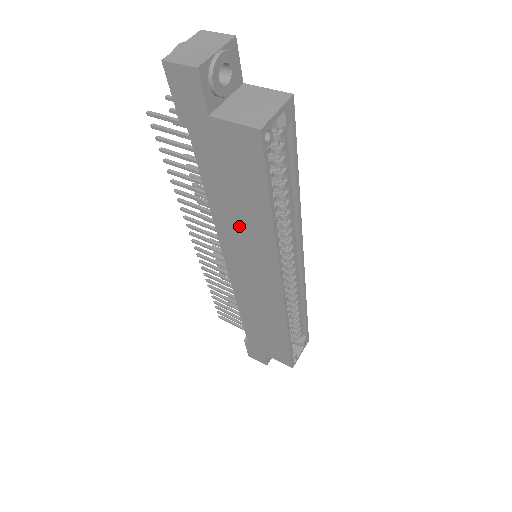
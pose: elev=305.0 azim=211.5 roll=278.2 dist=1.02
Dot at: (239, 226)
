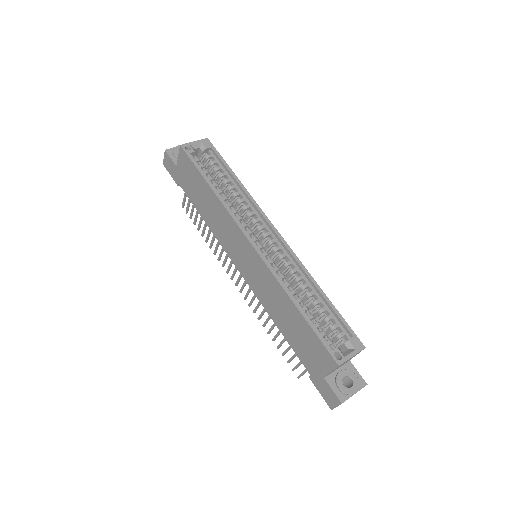
Dot at: (216, 220)
